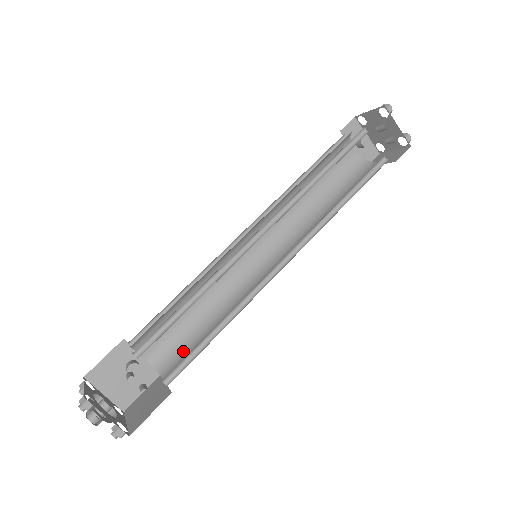
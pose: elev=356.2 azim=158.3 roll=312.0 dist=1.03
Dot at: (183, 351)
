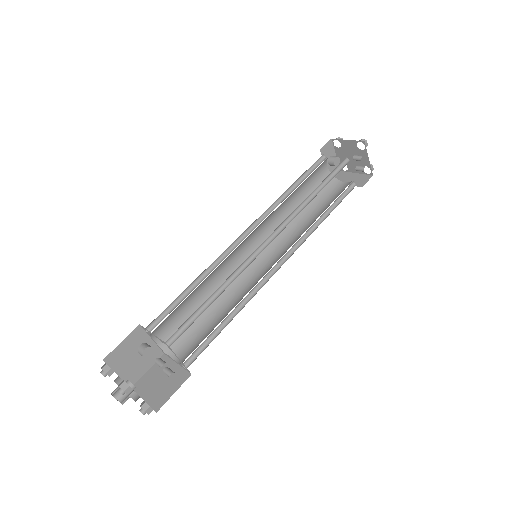
Dot at: (189, 335)
